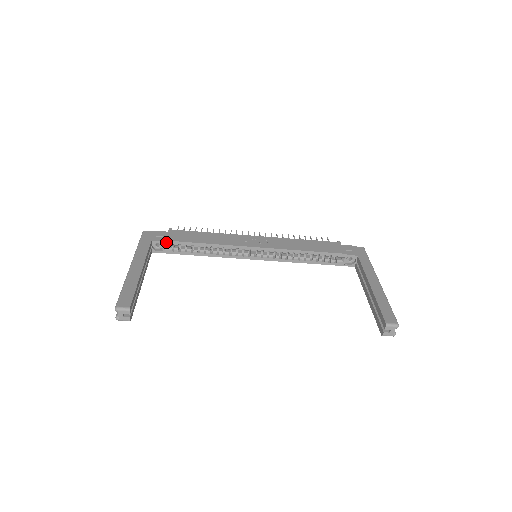
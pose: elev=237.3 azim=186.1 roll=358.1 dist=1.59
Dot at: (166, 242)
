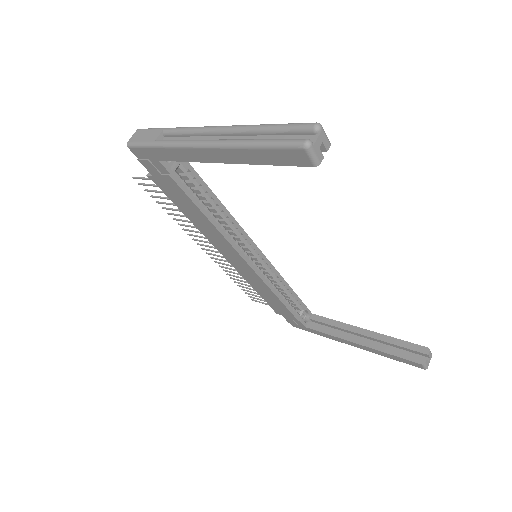
Dot at: occluded
